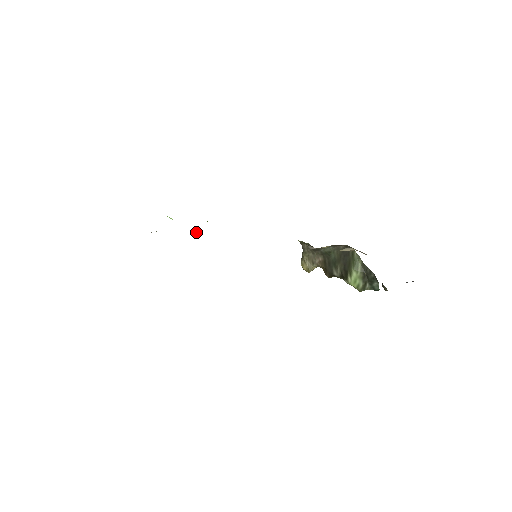
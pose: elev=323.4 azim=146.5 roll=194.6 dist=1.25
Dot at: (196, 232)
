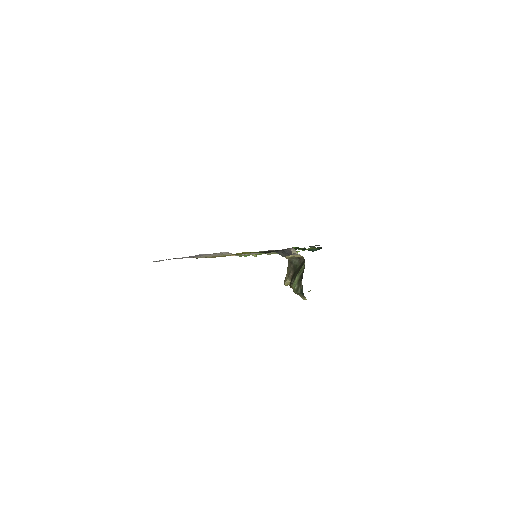
Dot at: (255, 256)
